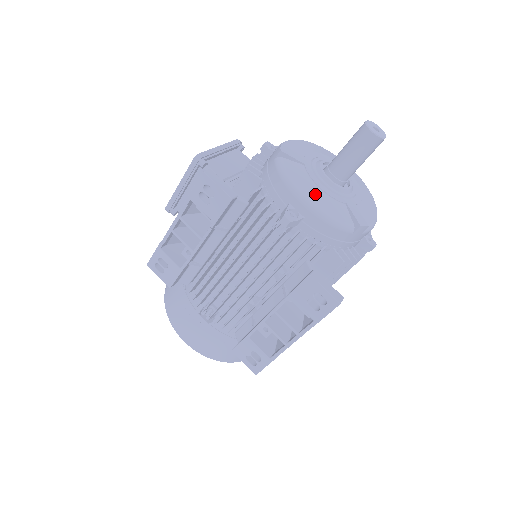
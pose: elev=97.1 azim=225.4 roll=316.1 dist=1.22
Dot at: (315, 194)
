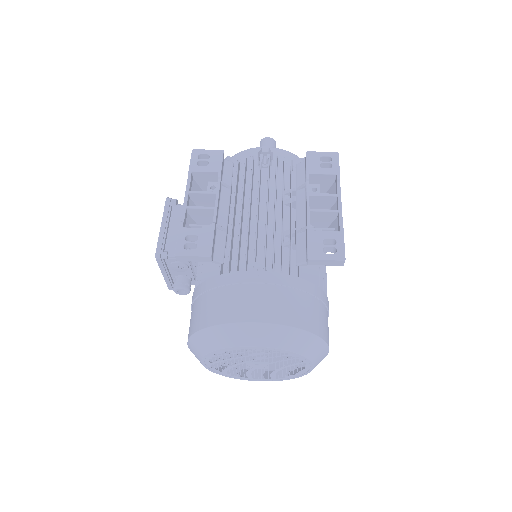
Dot at: occluded
